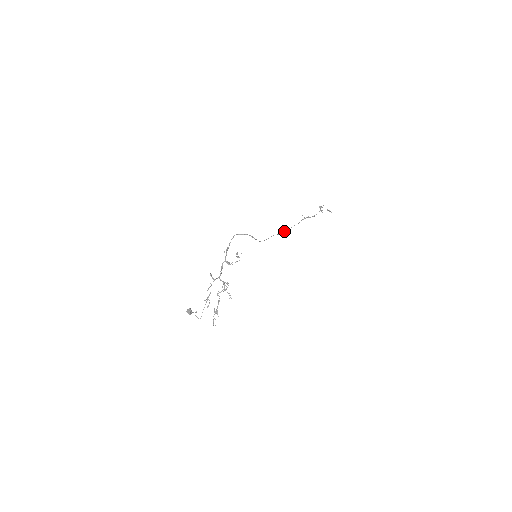
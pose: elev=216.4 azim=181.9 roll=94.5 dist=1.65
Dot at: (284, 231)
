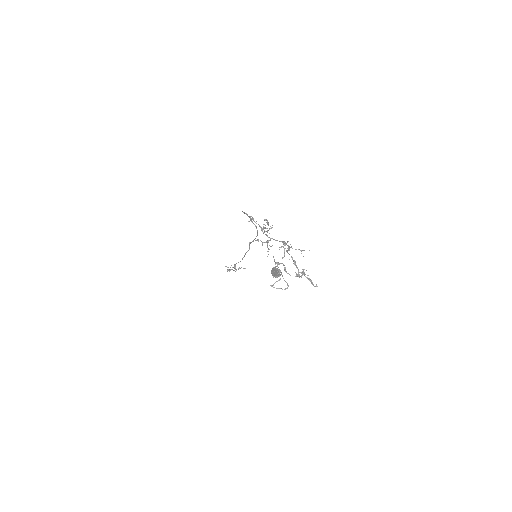
Dot at: (246, 252)
